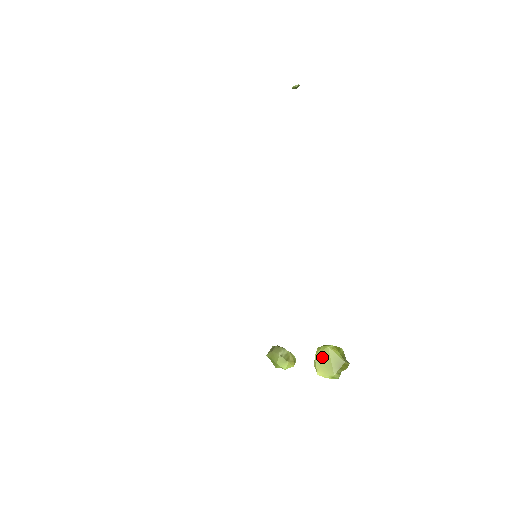
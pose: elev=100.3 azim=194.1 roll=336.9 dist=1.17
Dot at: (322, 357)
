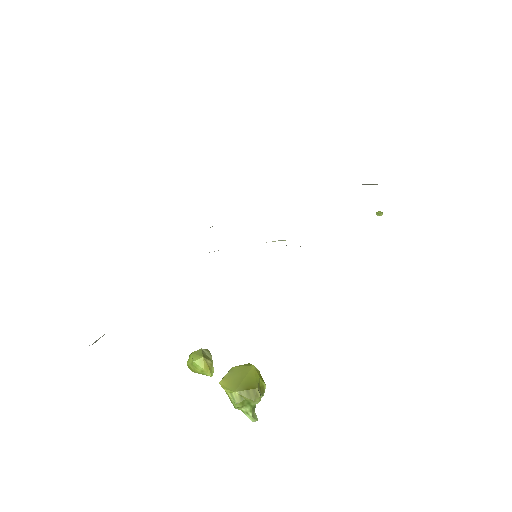
Dot at: (239, 371)
